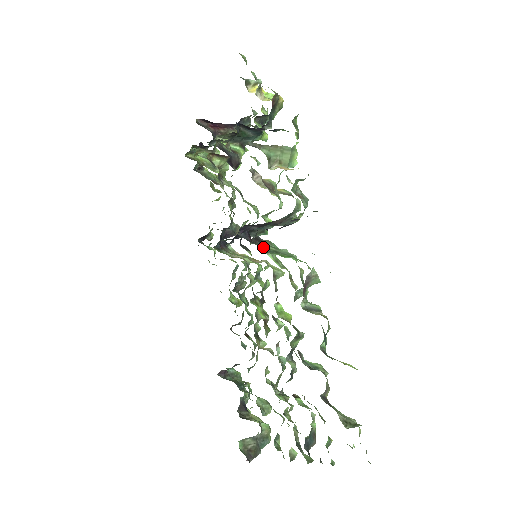
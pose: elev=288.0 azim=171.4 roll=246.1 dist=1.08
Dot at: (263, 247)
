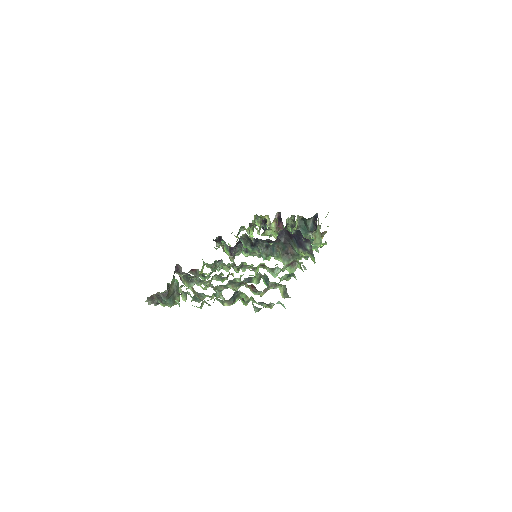
Dot at: occluded
